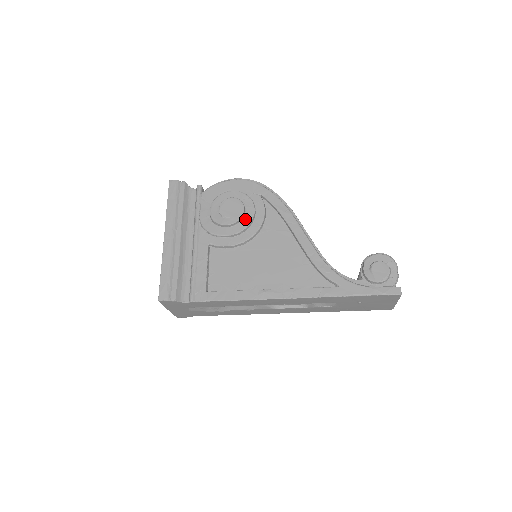
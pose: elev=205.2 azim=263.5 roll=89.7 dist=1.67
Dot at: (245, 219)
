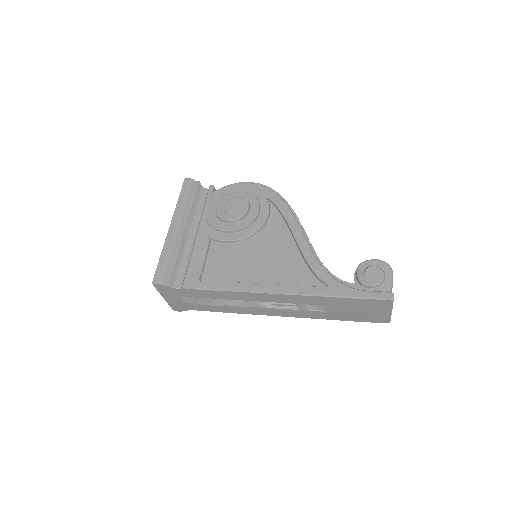
Dot at: (248, 217)
